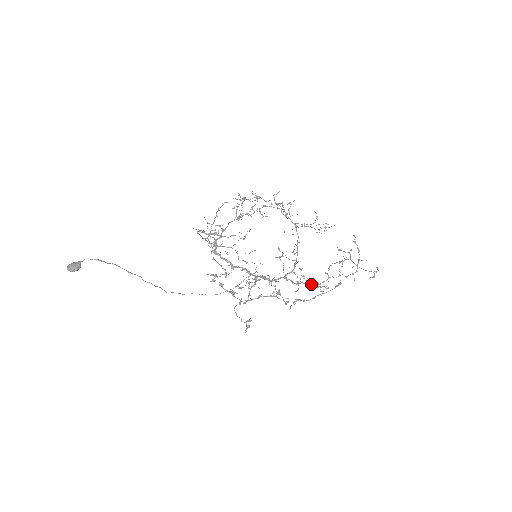
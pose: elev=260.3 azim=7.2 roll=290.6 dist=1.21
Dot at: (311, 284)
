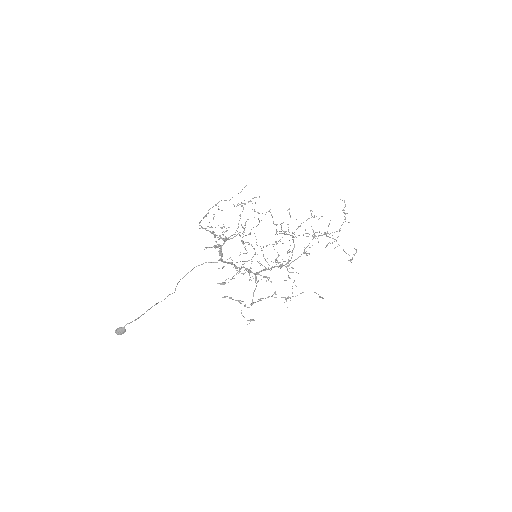
Dot at: (299, 256)
